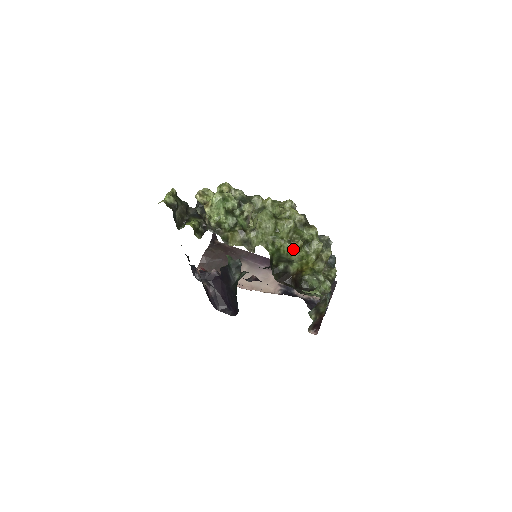
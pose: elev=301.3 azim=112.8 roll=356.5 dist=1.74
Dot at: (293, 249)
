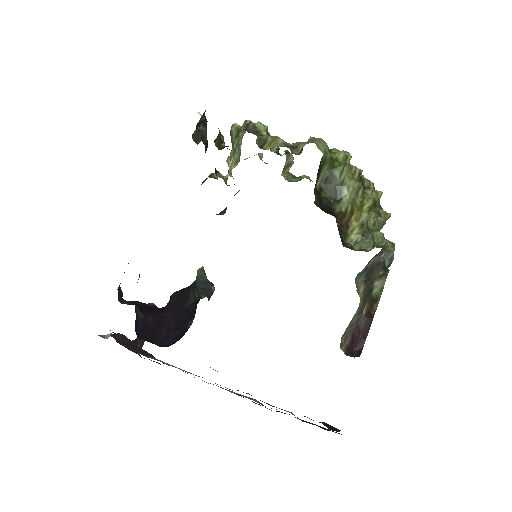
Dot at: (350, 171)
